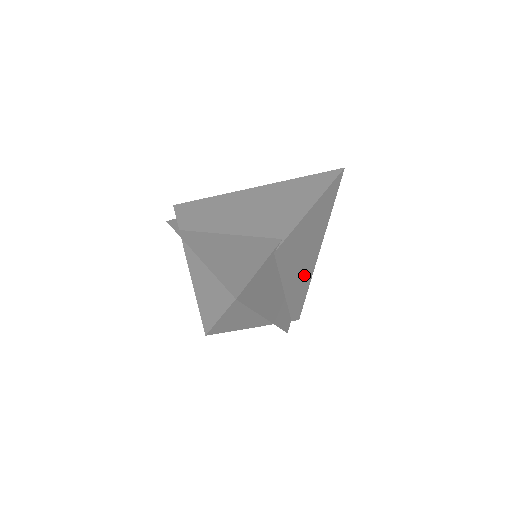
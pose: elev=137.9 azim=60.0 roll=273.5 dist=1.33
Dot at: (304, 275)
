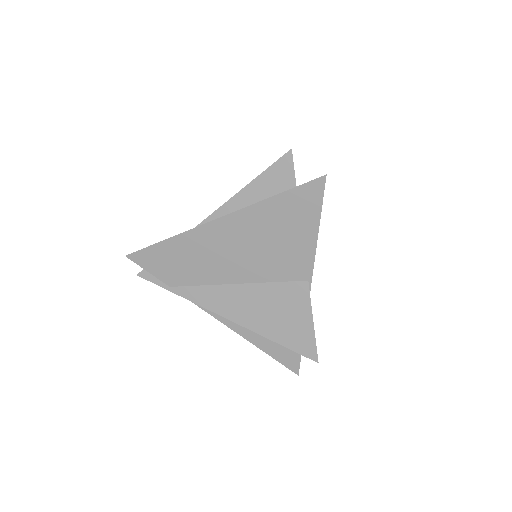
Dot at: occluded
